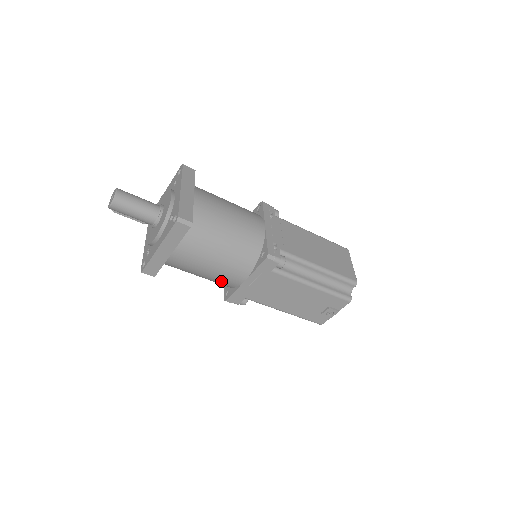
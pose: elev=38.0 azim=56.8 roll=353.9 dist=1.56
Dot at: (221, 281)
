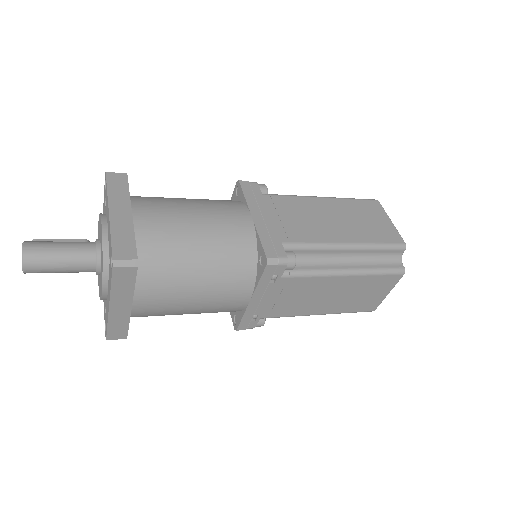
Dot at: occluded
